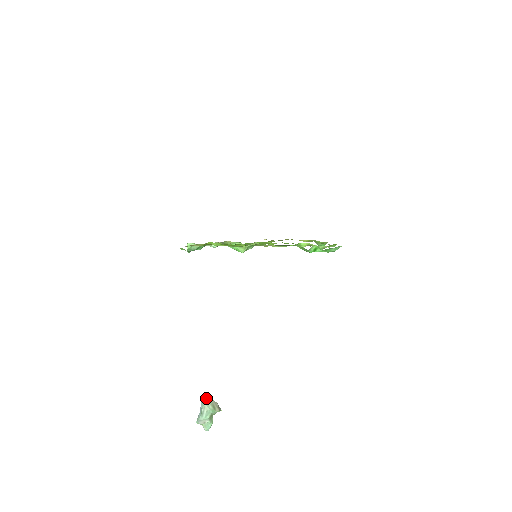
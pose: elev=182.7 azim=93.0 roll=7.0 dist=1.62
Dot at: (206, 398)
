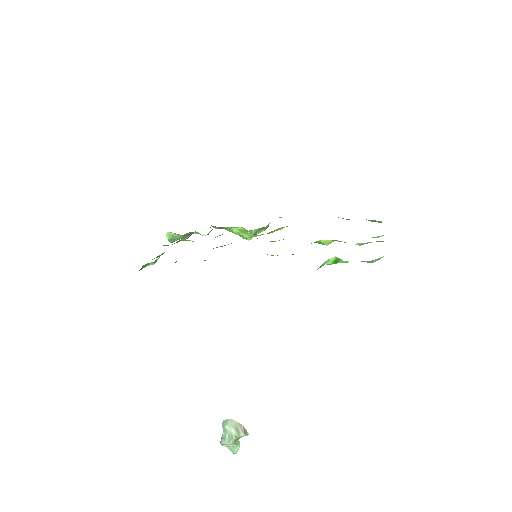
Dot at: (228, 419)
